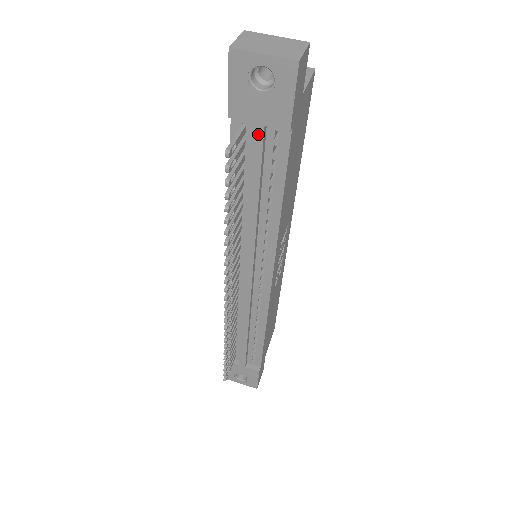
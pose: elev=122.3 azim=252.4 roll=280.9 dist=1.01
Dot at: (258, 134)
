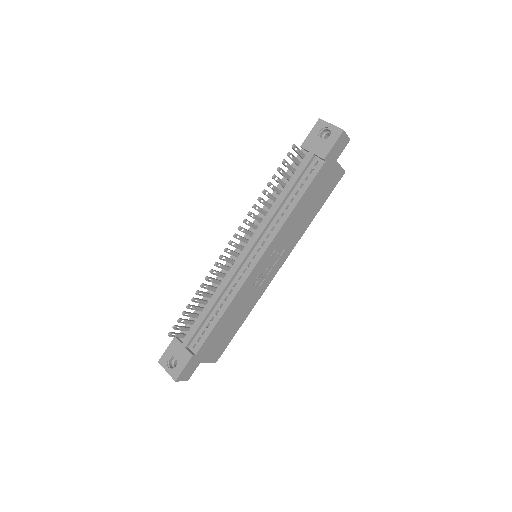
Dot at: (309, 158)
